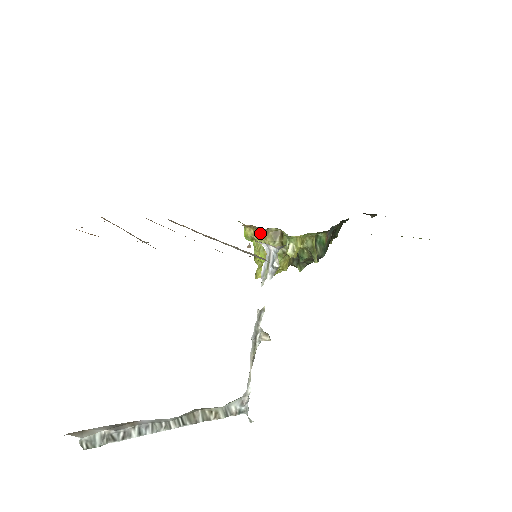
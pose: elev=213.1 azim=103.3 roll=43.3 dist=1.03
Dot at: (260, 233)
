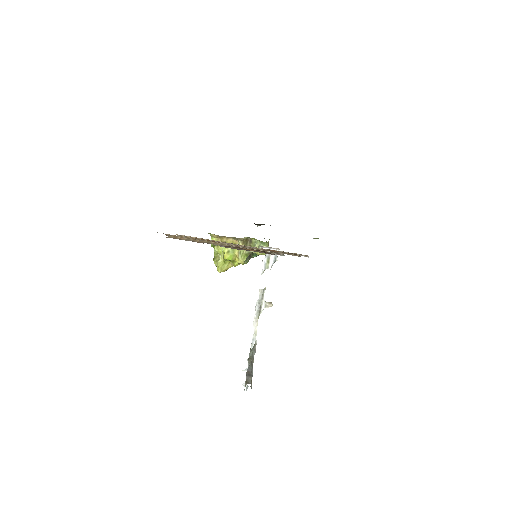
Dot at: (228, 241)
